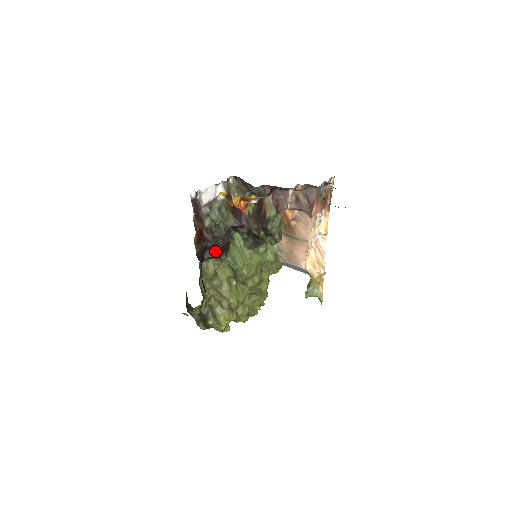
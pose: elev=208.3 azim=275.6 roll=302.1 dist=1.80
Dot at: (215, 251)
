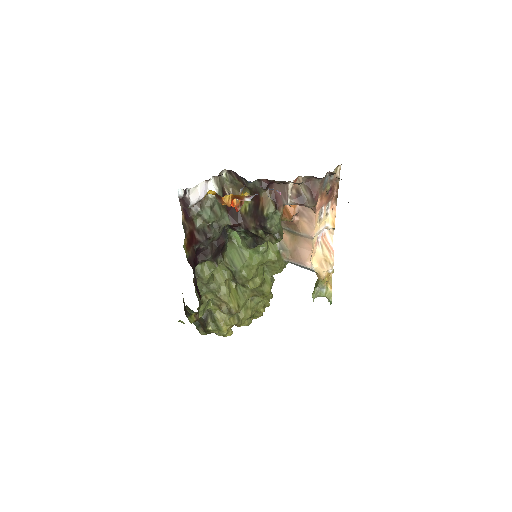
Dot at: (209, 253)
